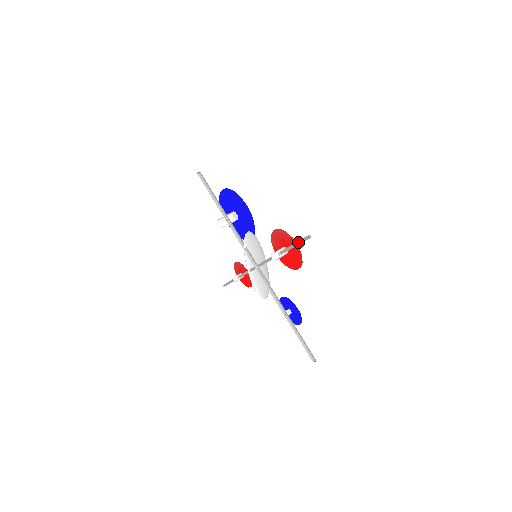
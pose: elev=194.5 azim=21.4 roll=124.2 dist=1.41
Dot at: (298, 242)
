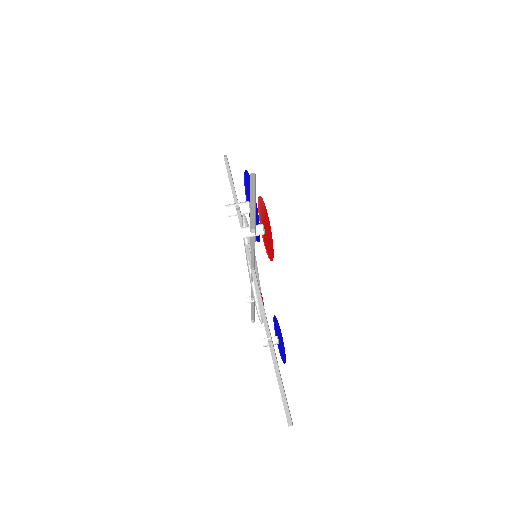
Dot at: (255, 197)
